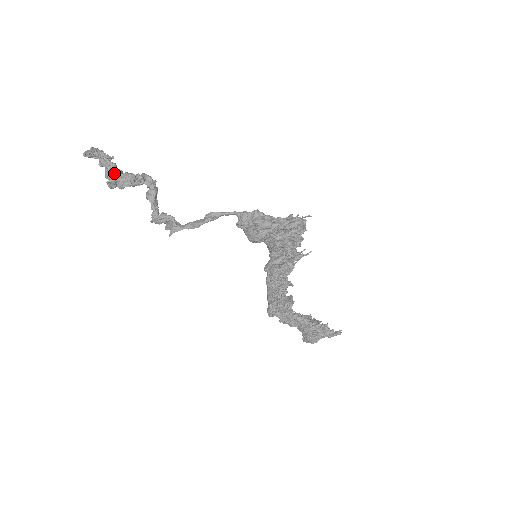
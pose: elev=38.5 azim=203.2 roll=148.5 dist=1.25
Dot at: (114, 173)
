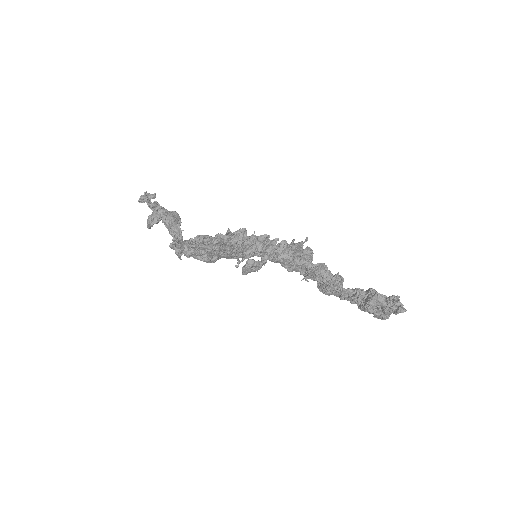
Dot at: (154, 211)
